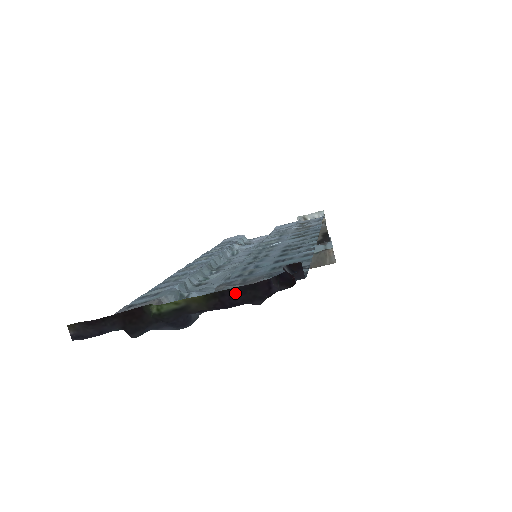
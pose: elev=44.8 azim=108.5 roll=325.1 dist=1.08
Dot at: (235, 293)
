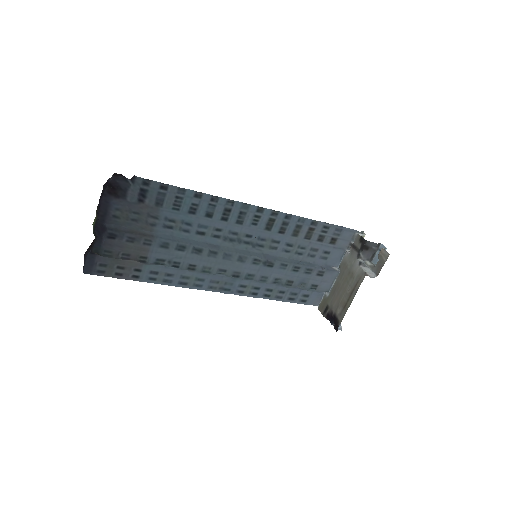
Dot at: (101, 195)
